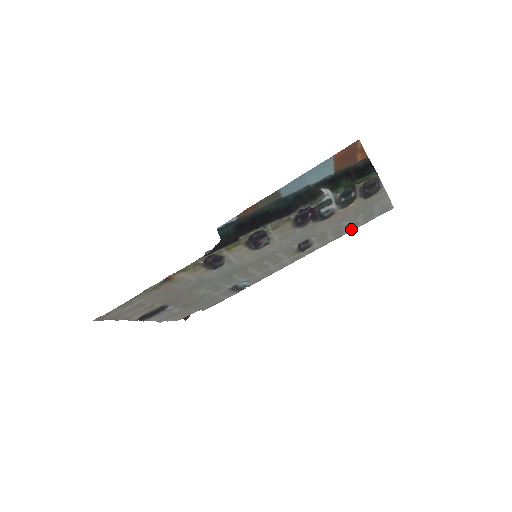
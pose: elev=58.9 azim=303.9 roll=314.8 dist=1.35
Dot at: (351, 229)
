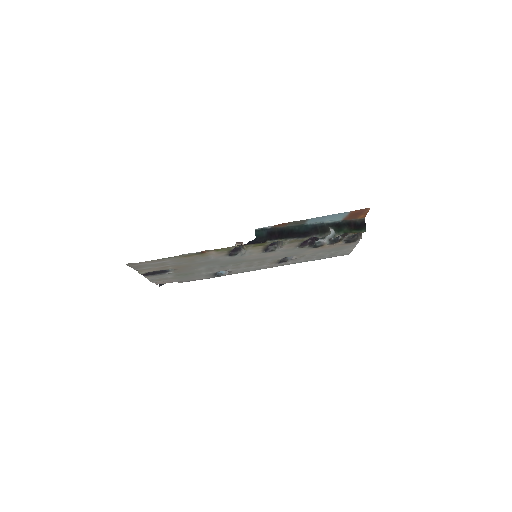
Dot at: (317, 259)
